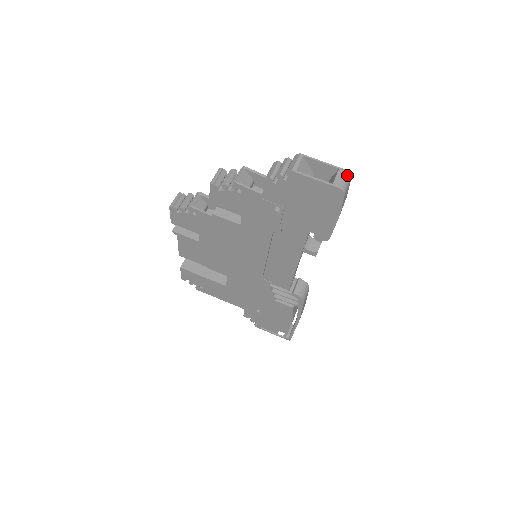
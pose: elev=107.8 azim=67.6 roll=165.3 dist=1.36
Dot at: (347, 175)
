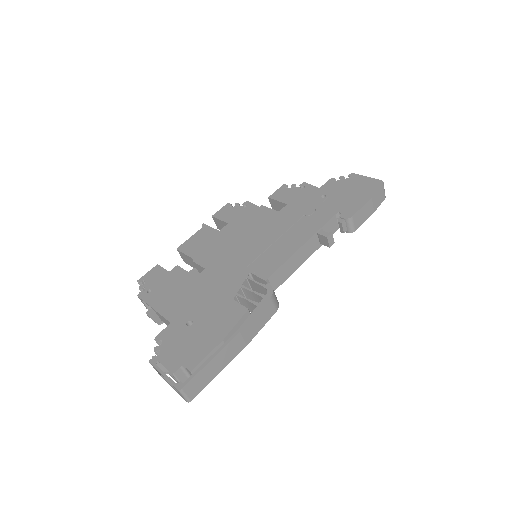
Dot at: (384, 192)
